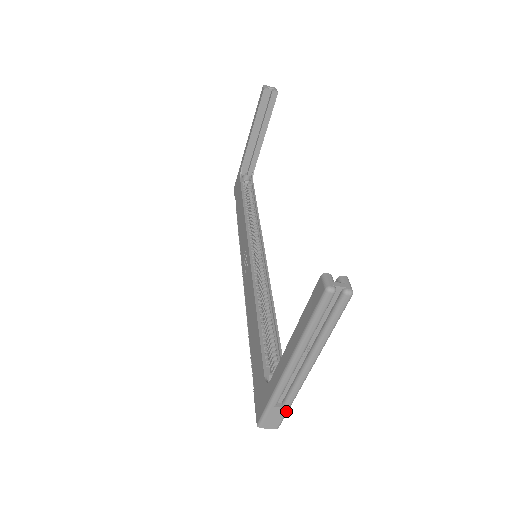
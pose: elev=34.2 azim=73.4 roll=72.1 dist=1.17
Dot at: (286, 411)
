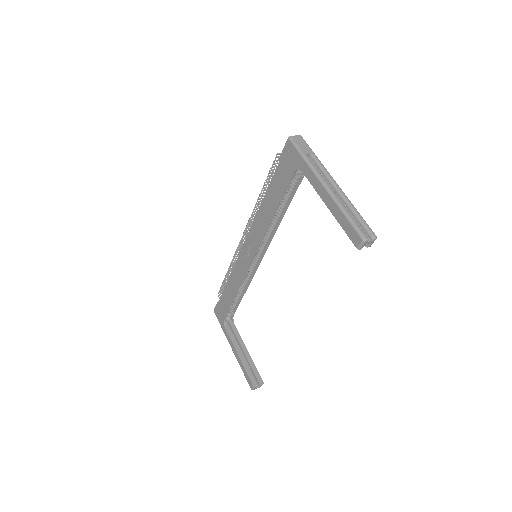
Dot at: occluded
